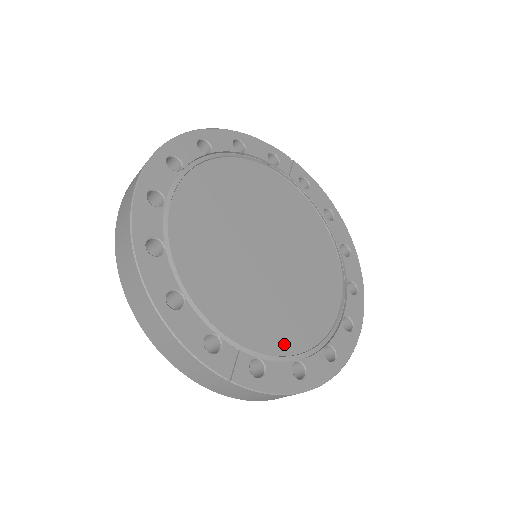
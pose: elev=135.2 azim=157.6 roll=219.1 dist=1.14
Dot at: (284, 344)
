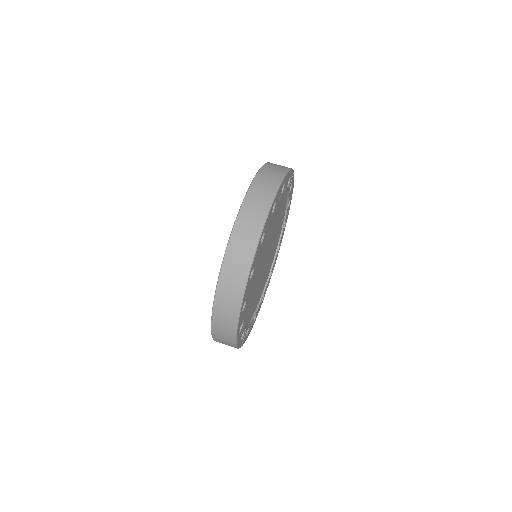
Dot at: occluded
